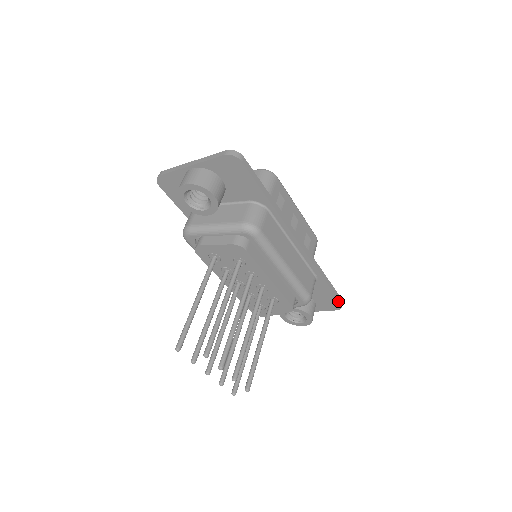
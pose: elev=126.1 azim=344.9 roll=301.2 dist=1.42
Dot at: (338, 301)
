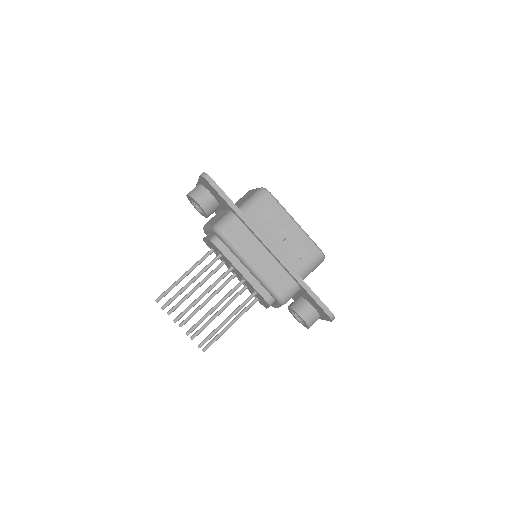
Dot at: (324, 311)
